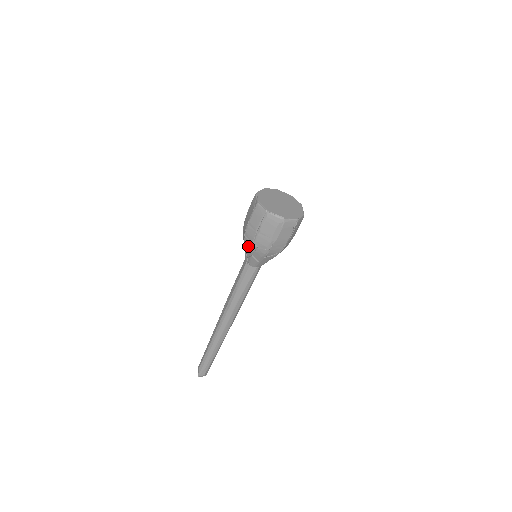
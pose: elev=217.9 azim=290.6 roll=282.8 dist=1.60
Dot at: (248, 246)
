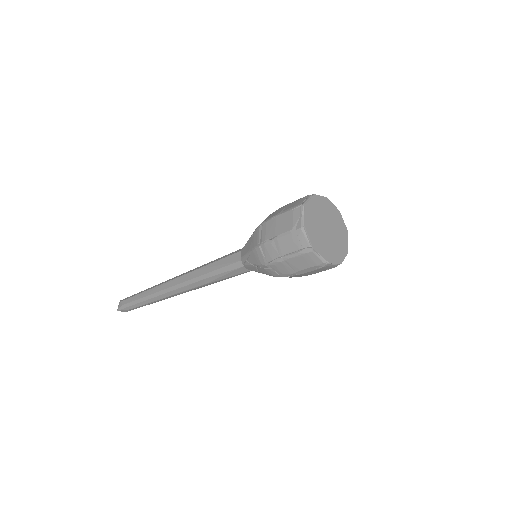
Dot at: (257, 258)
